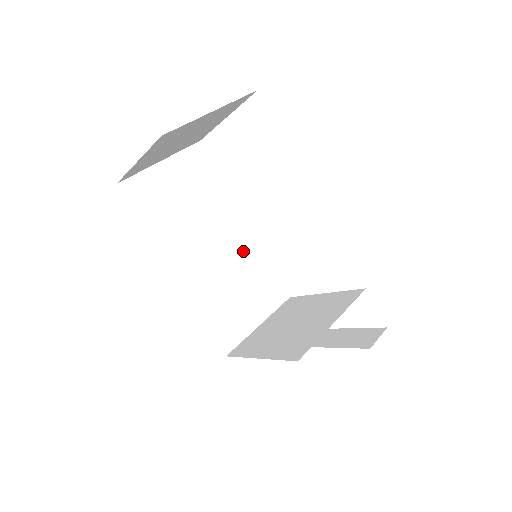
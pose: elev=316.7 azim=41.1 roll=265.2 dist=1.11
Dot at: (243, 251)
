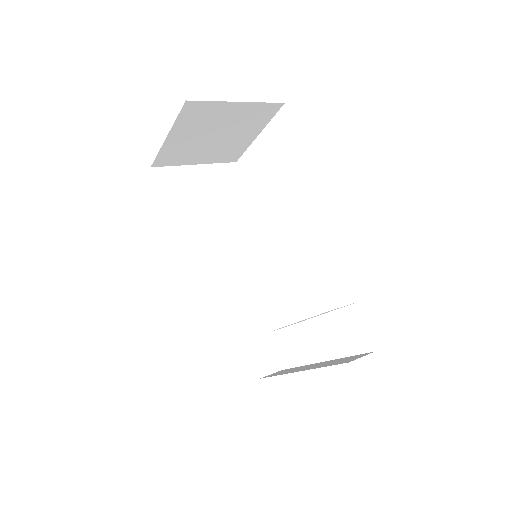
Dot at: (251, 265)
